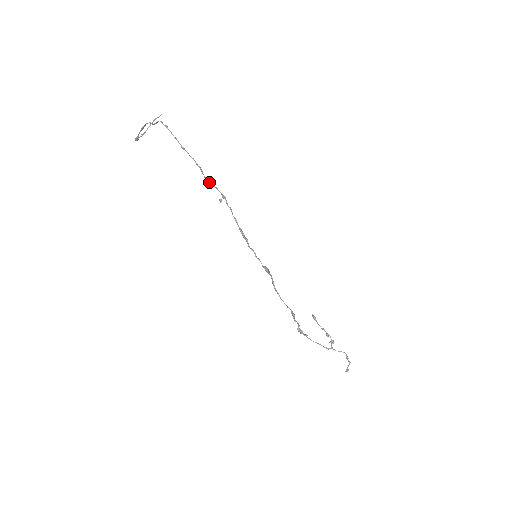
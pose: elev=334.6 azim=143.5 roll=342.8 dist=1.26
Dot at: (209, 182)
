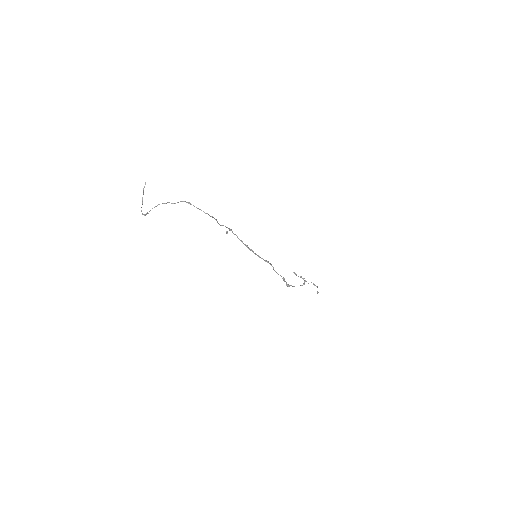
Dot at: (221, 225)
